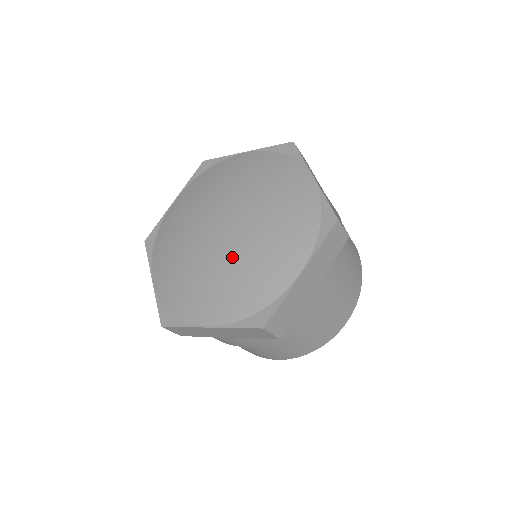
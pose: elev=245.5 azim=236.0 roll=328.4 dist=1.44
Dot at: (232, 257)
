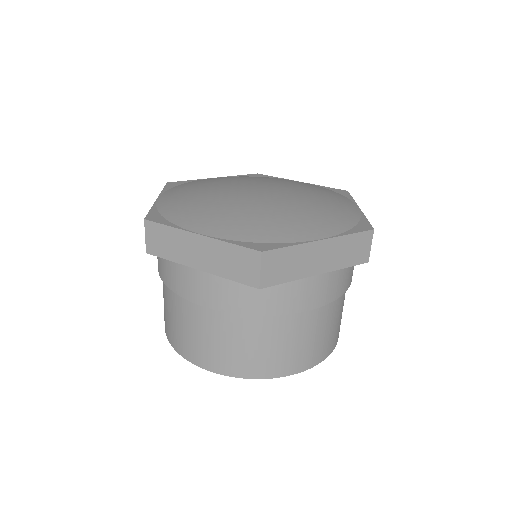
Dot at: (259, 204)
